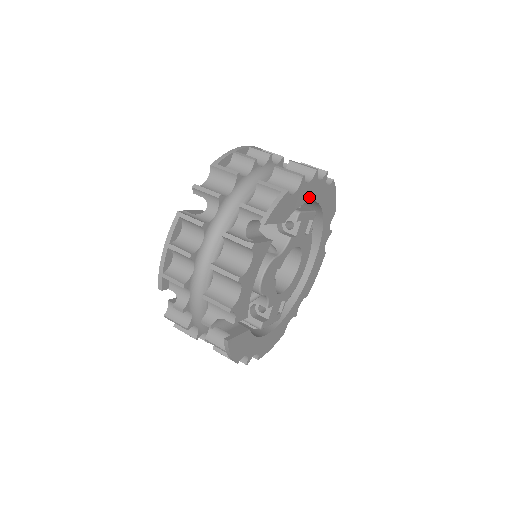
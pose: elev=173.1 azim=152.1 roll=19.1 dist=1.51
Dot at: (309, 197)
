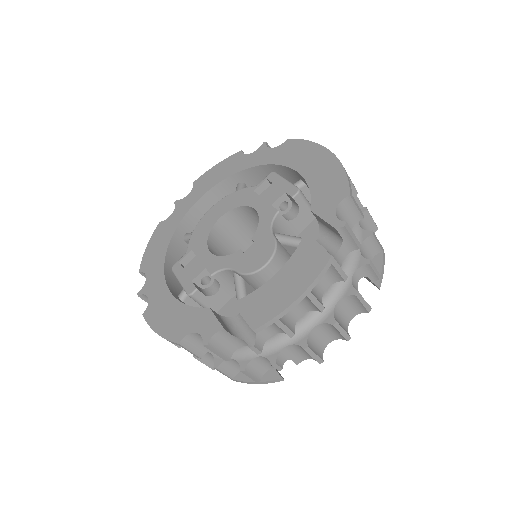
Dot at: occluded
